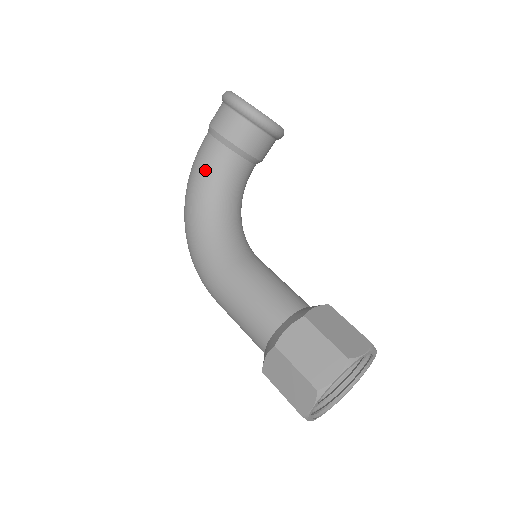
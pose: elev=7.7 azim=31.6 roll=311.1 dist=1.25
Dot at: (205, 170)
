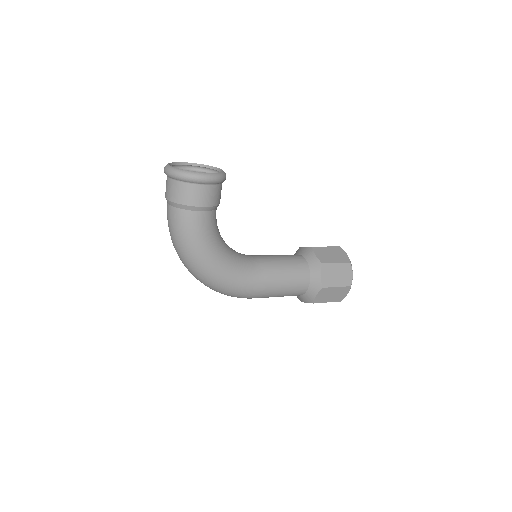
Dot at: (205, 236)
